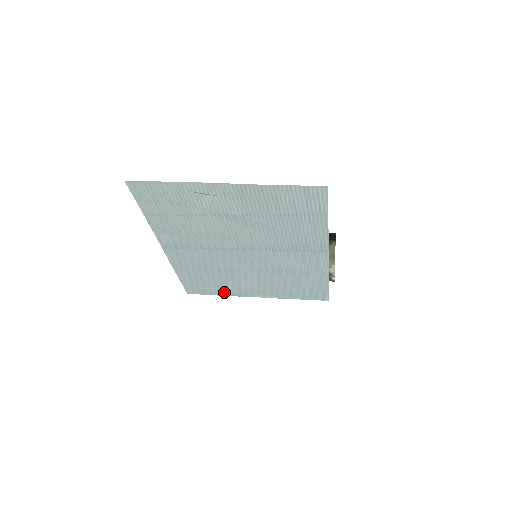
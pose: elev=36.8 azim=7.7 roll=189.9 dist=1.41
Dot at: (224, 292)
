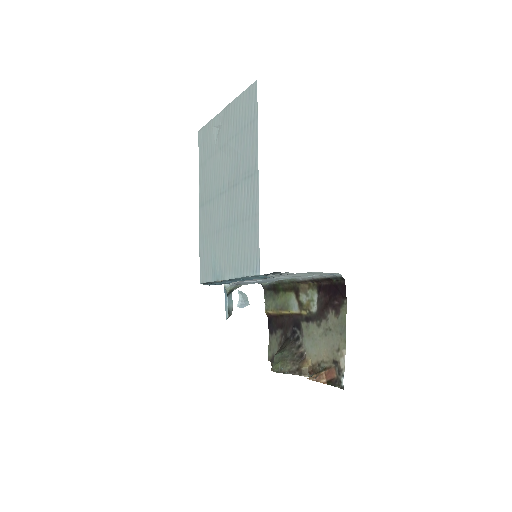
Dot at: (214, 274)
